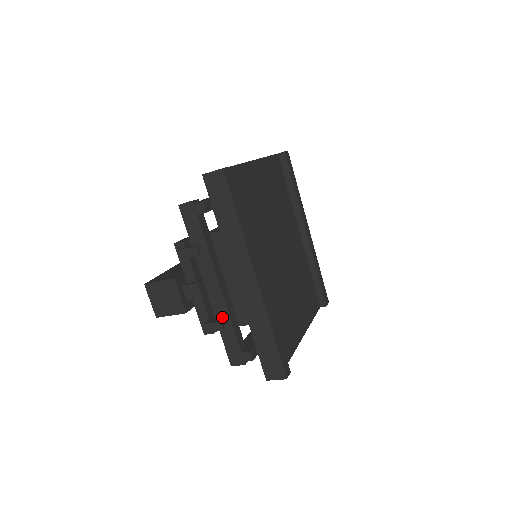
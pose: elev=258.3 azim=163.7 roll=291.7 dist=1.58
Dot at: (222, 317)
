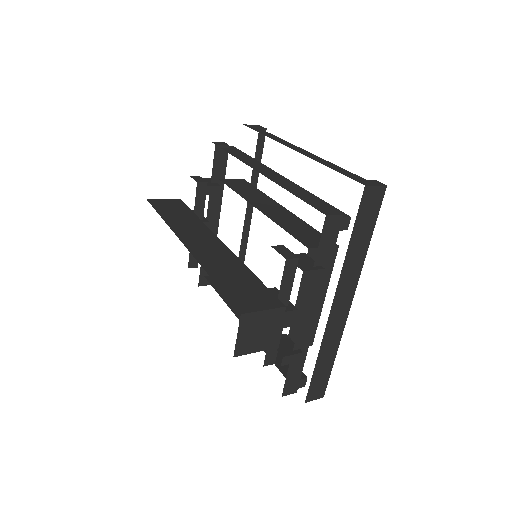
Dot at: (301, 346)
